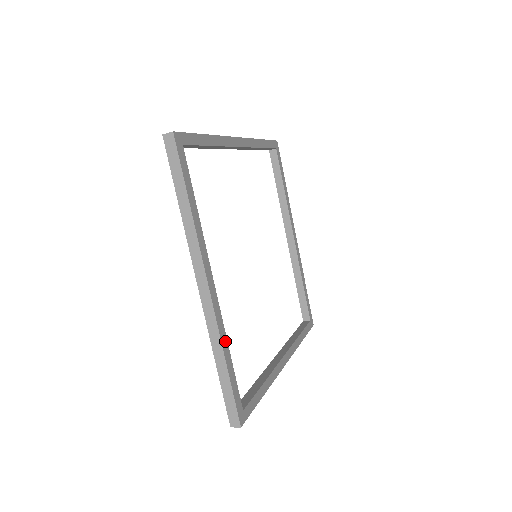
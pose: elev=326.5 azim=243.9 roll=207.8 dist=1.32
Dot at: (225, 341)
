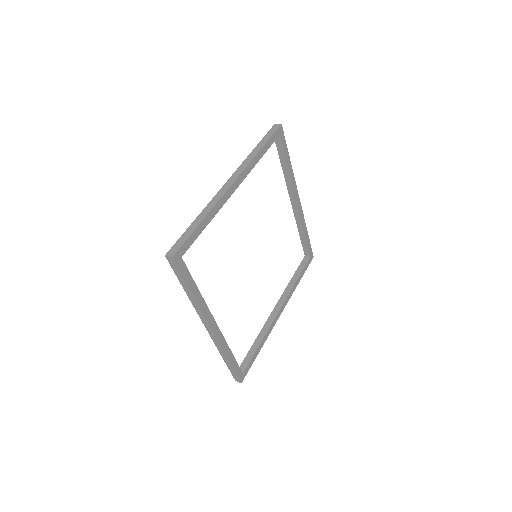
Dot at: (227, 349)
